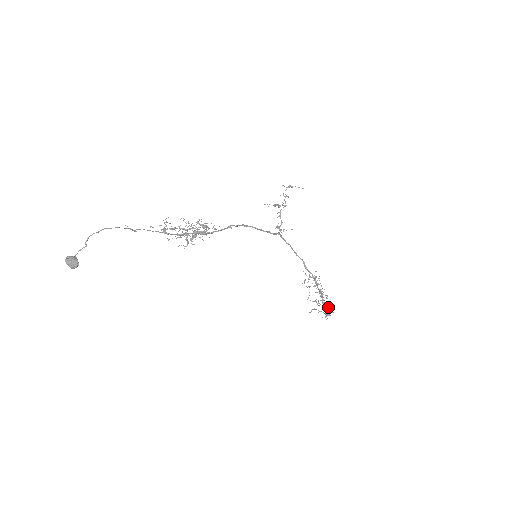
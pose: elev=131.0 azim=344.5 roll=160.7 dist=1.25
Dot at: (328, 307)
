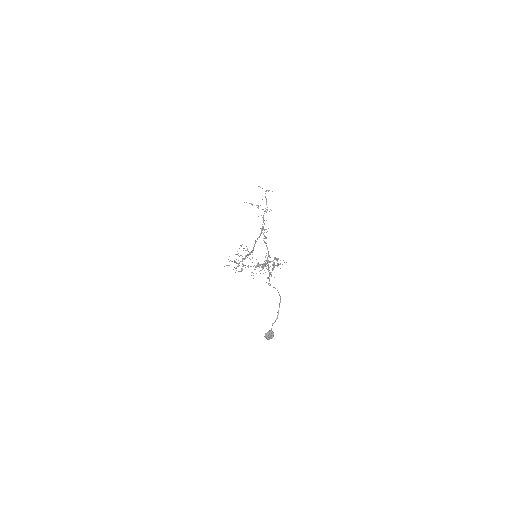
Dot at: occluded
